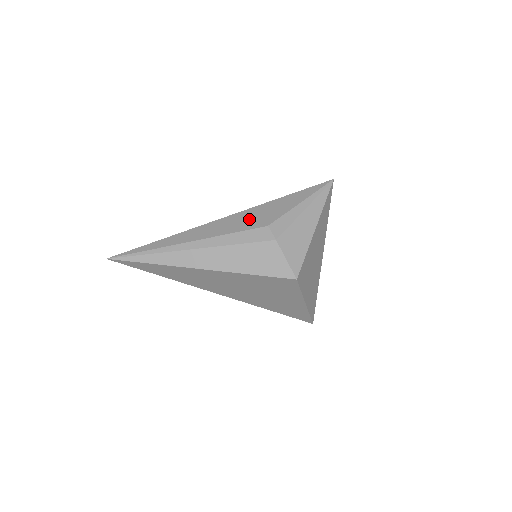
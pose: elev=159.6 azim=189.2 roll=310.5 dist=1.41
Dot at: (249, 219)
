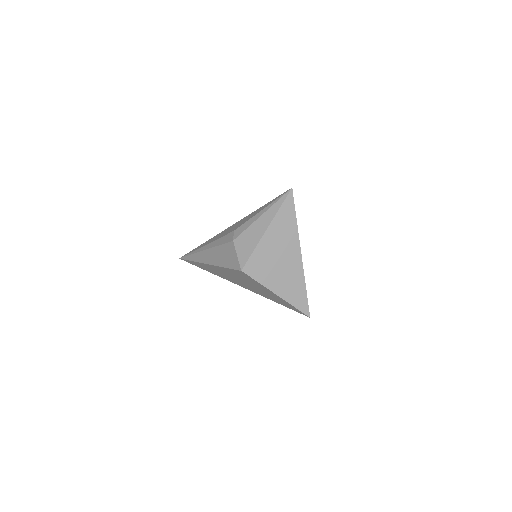
Dot at: (234, 227)
